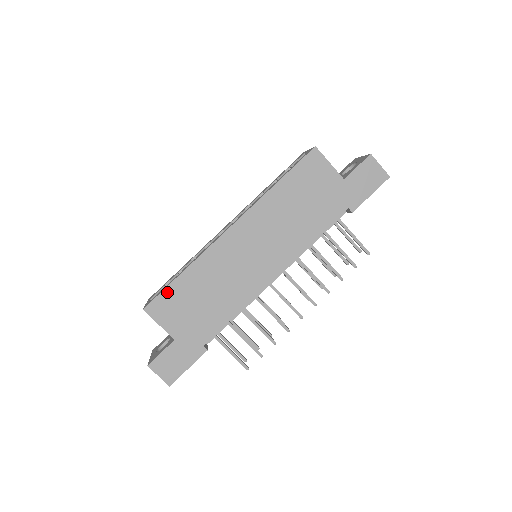
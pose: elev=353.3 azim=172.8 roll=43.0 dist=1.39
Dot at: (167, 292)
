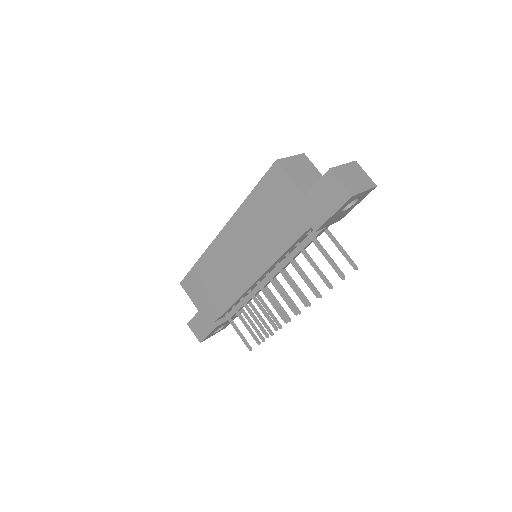
Dot at: (190, 275)
